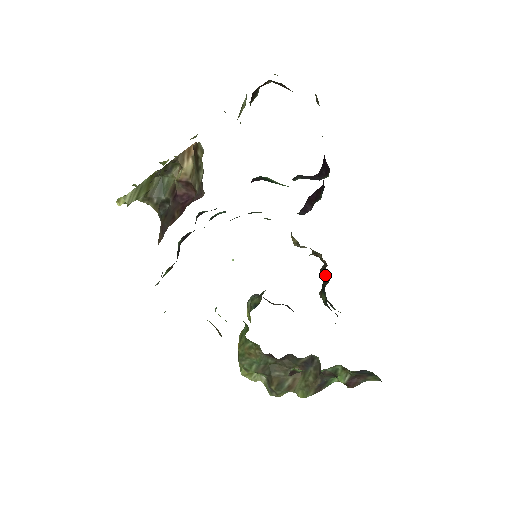
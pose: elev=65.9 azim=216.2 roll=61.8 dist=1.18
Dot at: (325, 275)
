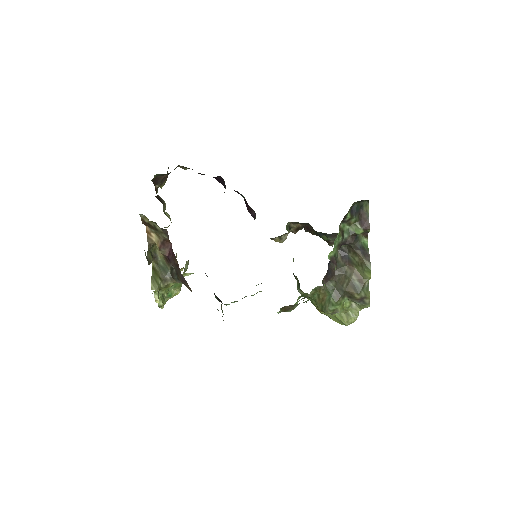
Dot at: (306, 227)
